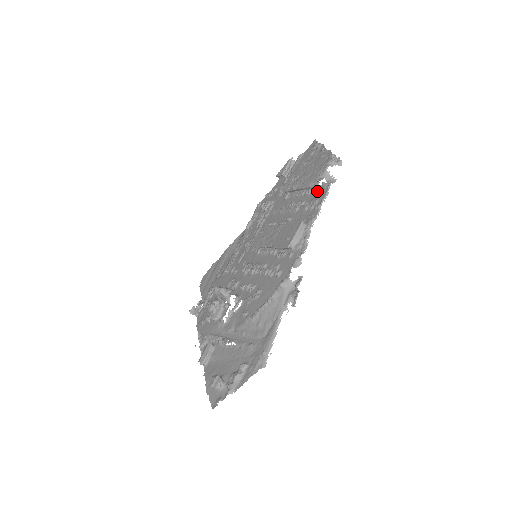
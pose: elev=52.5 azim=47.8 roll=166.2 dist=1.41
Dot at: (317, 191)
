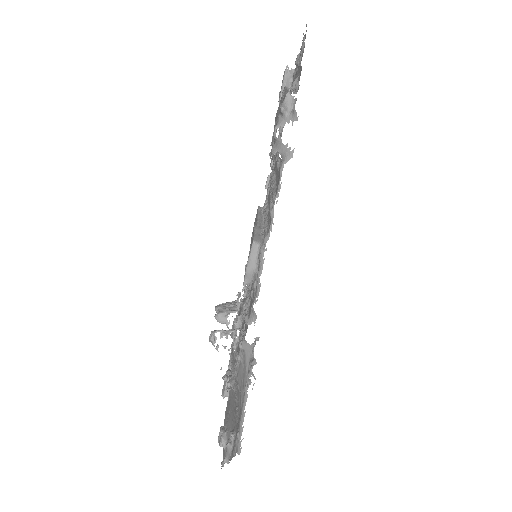
Dot at: (279, 171)
